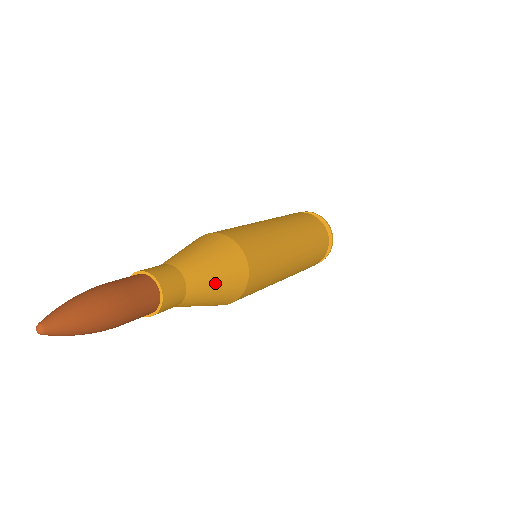
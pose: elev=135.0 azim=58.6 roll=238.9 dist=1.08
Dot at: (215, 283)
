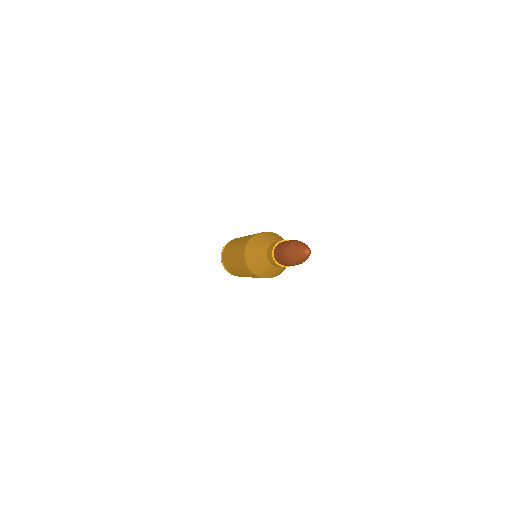
Dot at: occluded
